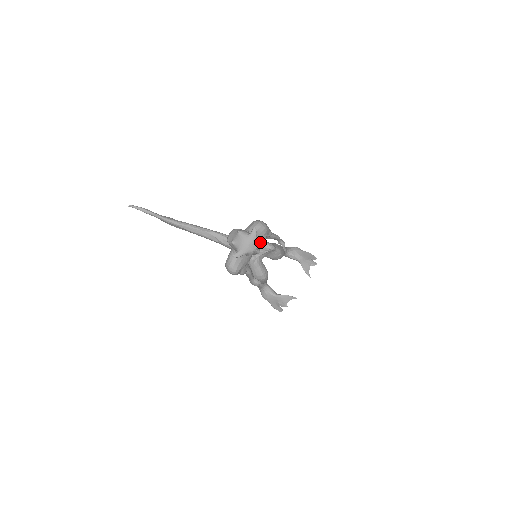
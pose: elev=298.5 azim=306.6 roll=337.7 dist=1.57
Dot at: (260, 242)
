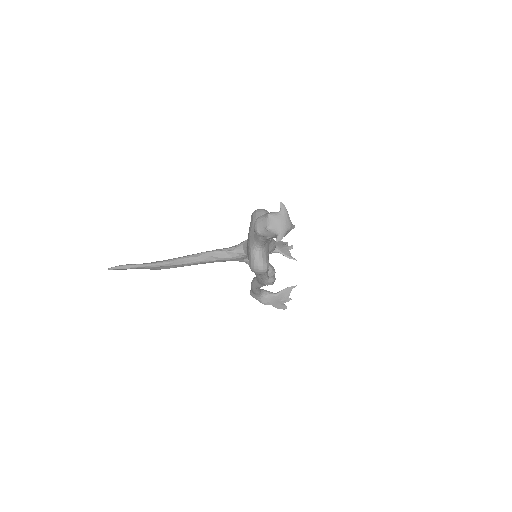
Dot at: occluded
